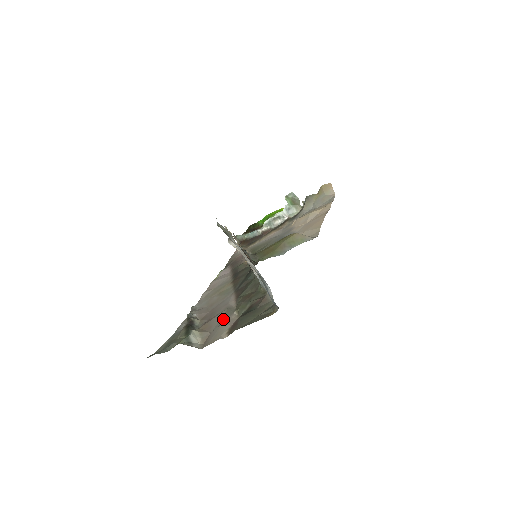
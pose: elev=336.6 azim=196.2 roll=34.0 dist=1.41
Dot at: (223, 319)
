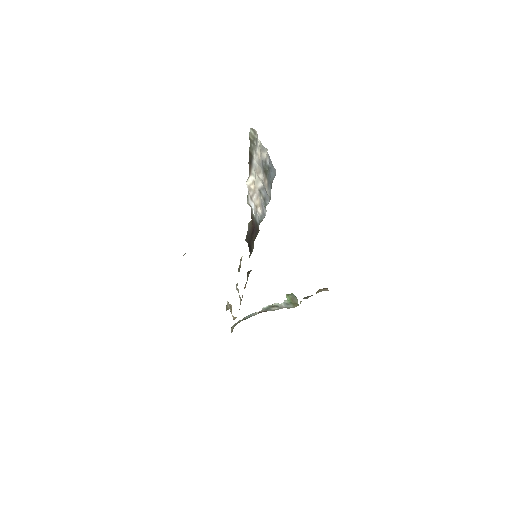
Dot at: occluded
